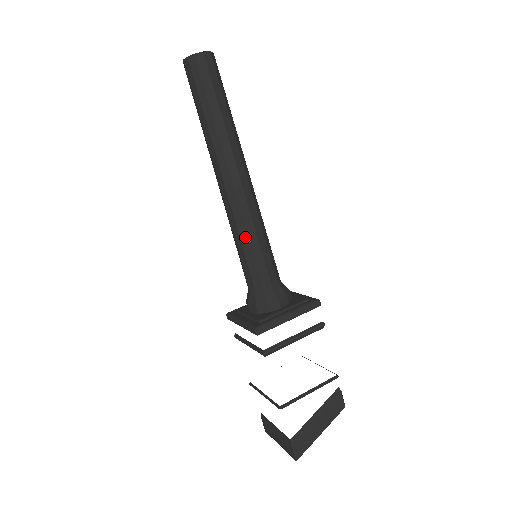
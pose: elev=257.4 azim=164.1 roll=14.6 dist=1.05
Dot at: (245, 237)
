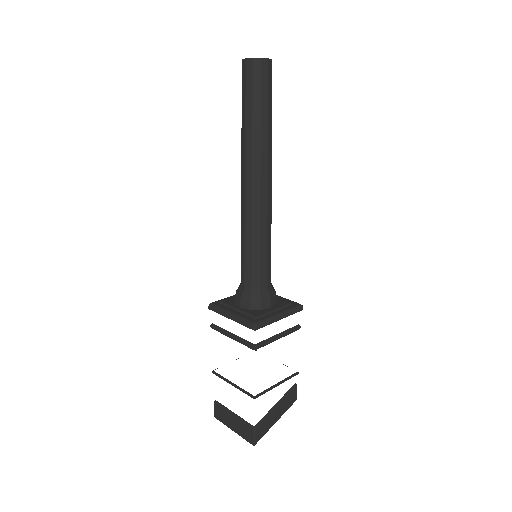
Dot at: (257, 238)
